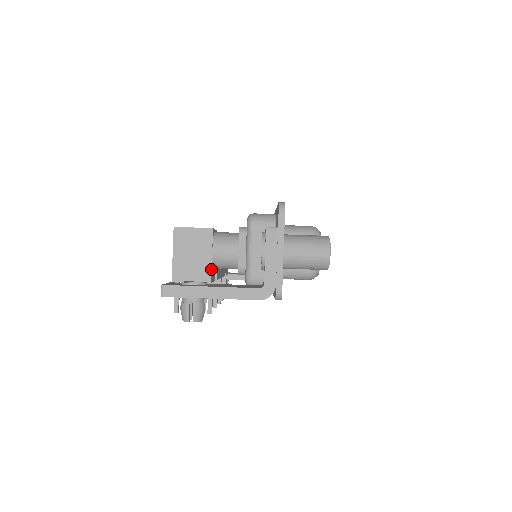
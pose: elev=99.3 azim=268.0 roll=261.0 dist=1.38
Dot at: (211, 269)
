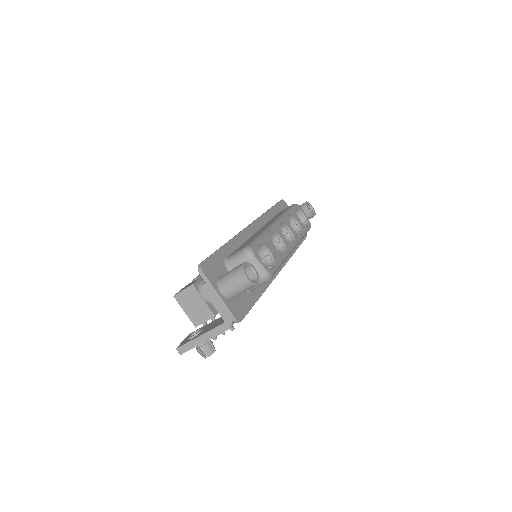
Dot at: (209, 309)
